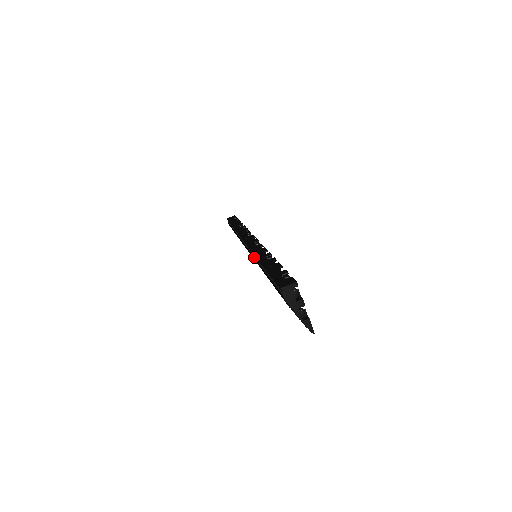
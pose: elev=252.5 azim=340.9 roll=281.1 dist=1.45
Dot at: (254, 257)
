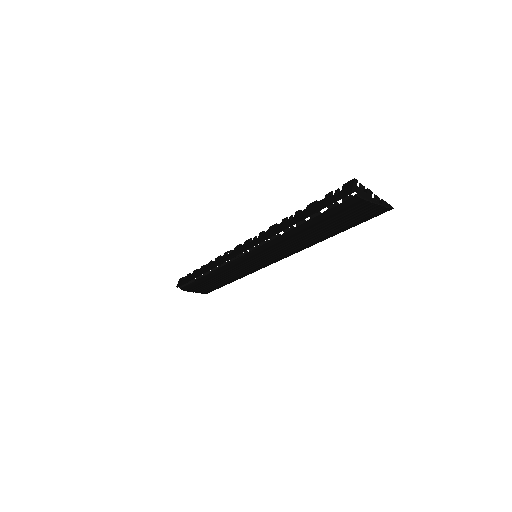
Dot at: (270, 241)
